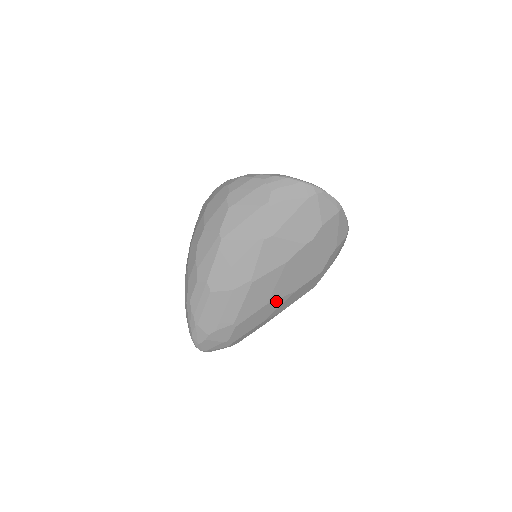
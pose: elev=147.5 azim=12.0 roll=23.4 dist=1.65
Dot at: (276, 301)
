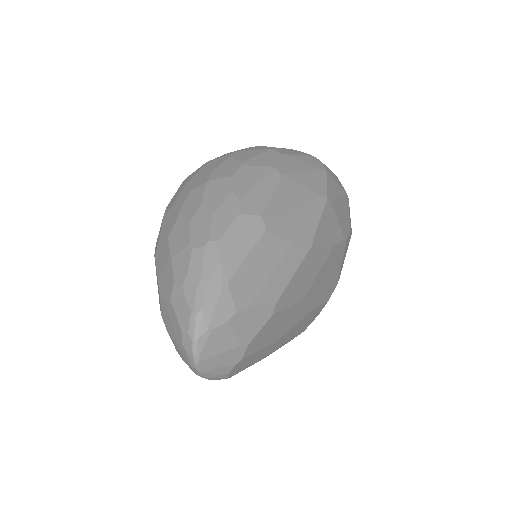
Dot at: (304, 306)
